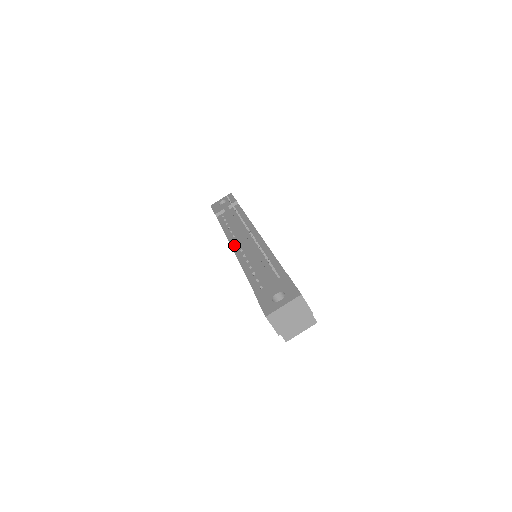
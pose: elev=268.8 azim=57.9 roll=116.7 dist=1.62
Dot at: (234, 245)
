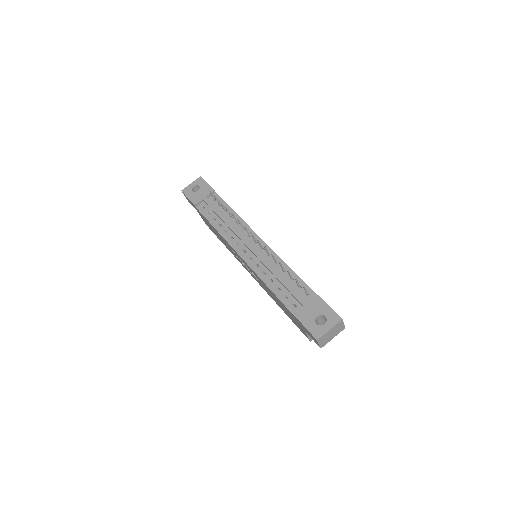
Dot at: (239, 250)
